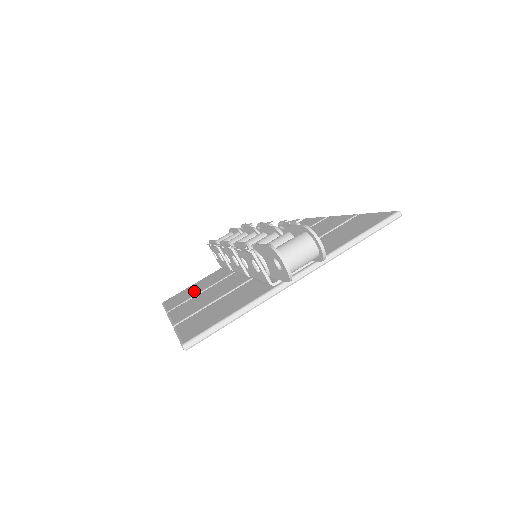
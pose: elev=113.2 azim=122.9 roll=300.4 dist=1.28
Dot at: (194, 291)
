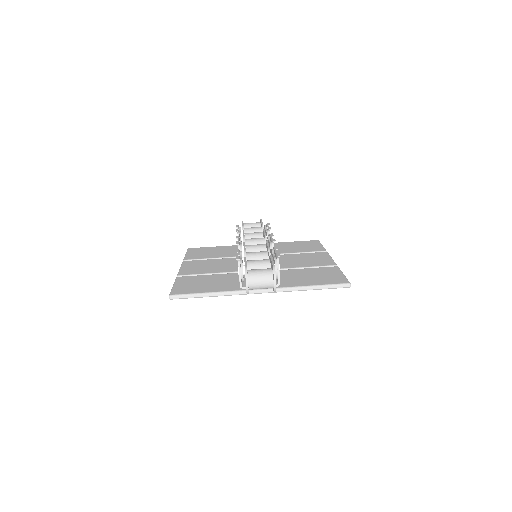
Dot at: (209, 254)
